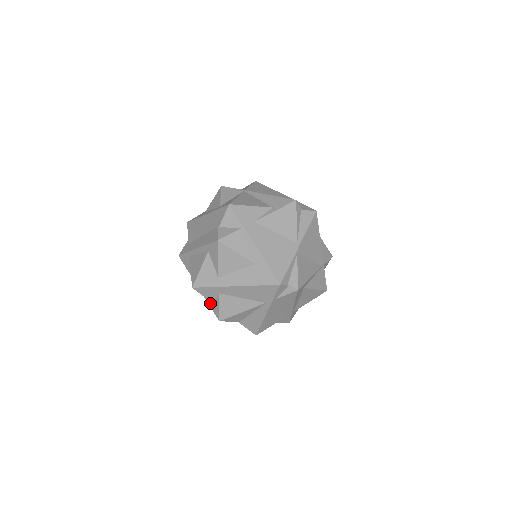
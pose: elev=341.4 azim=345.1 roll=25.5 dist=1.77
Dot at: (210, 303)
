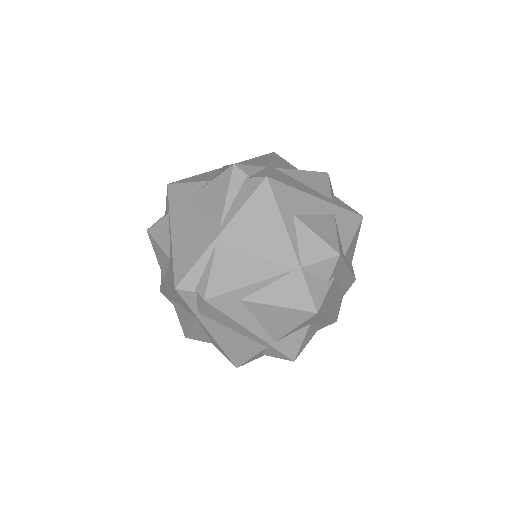
Dot at: occluded
